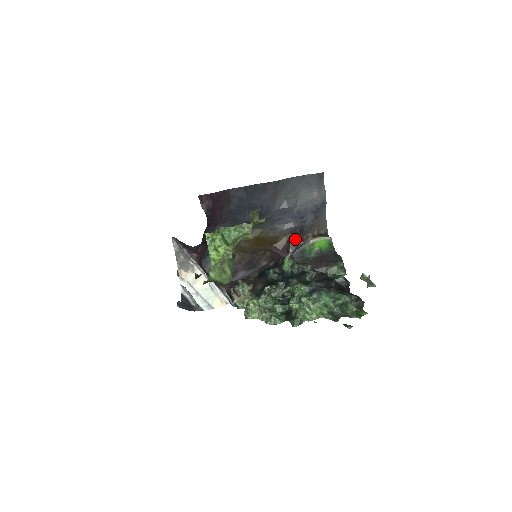
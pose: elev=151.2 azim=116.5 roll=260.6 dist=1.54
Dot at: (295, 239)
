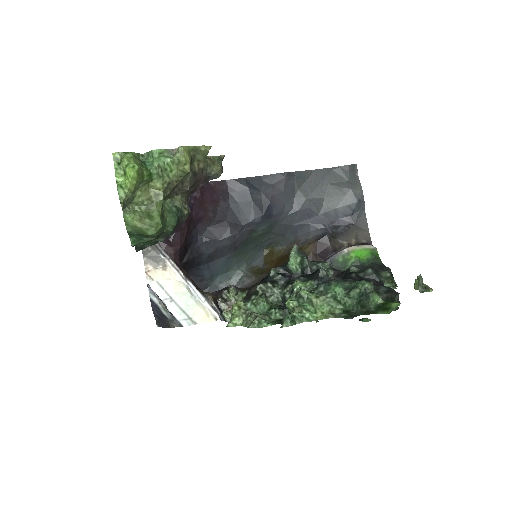
Dot at: (323, 249)
